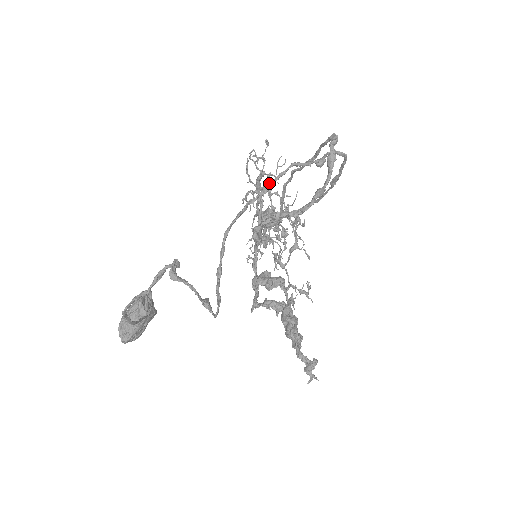
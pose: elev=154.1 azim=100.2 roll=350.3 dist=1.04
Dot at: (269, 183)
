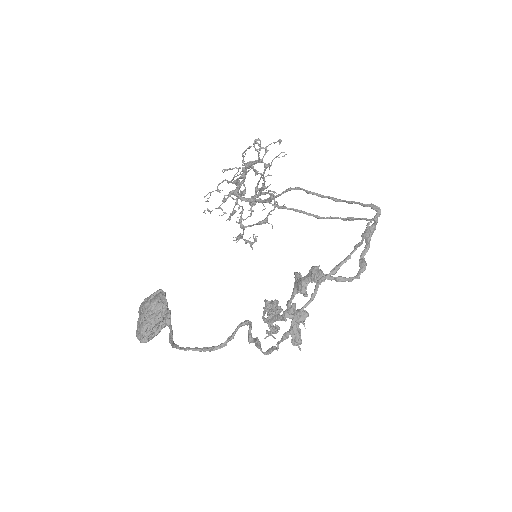
Dot at: (338, 267)
